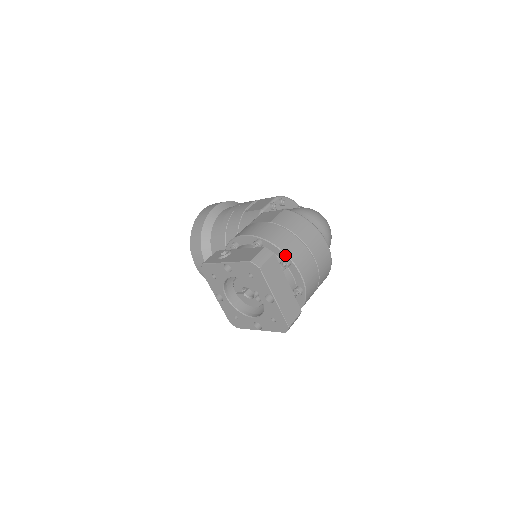
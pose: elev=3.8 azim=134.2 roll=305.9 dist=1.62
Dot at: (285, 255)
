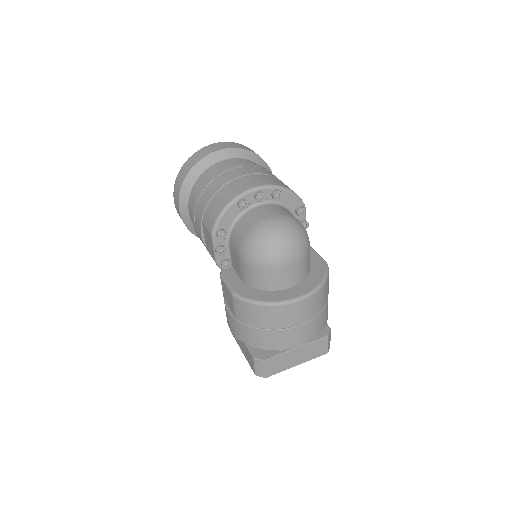
Dot at: occluded
